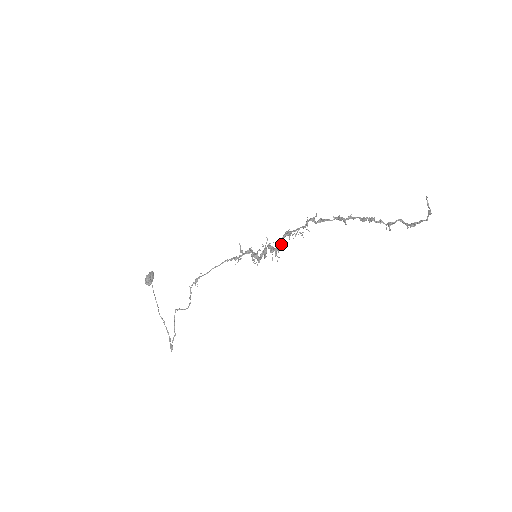
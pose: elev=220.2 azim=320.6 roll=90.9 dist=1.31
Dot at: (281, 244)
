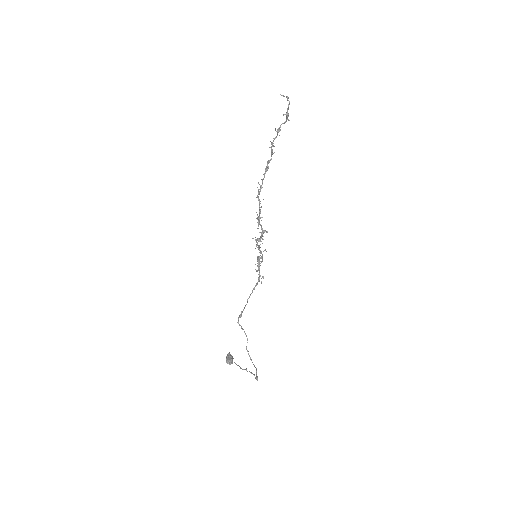
Dot at: (262, 231)
